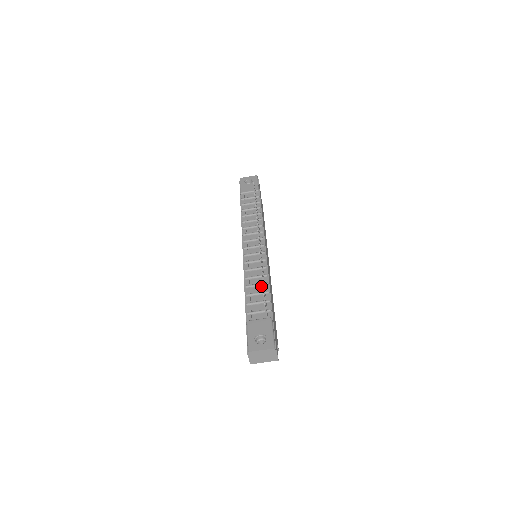
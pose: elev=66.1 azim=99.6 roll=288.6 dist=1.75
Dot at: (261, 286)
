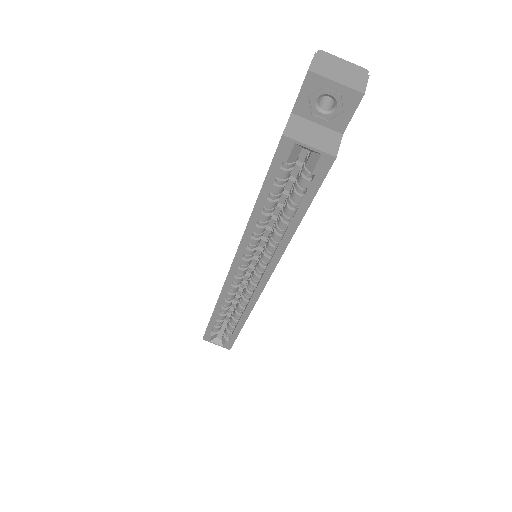
Dot at: occluded
